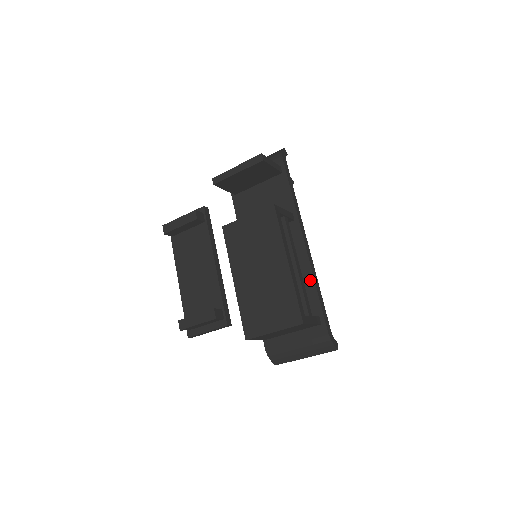
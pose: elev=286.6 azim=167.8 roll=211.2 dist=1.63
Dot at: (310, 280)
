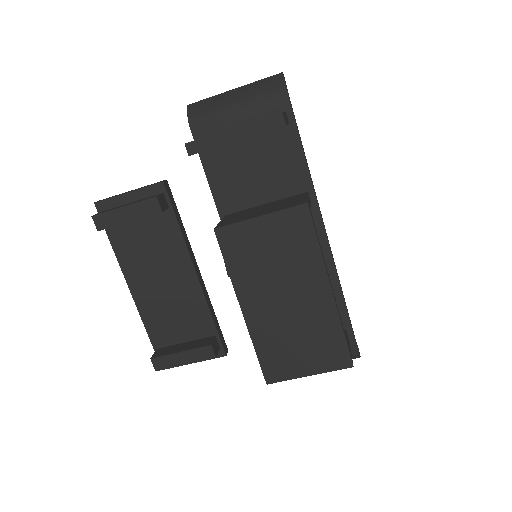
Dot at: (334, 286)
